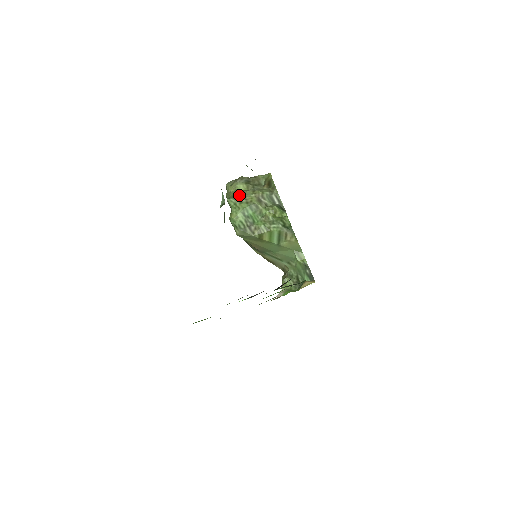
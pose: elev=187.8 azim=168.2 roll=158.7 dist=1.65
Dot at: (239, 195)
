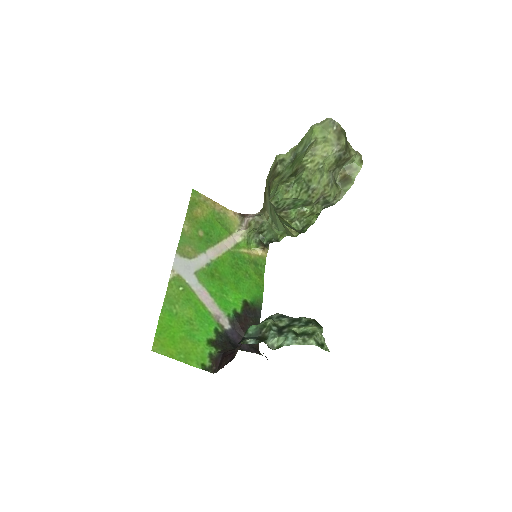
Dot at: (315, 179)
